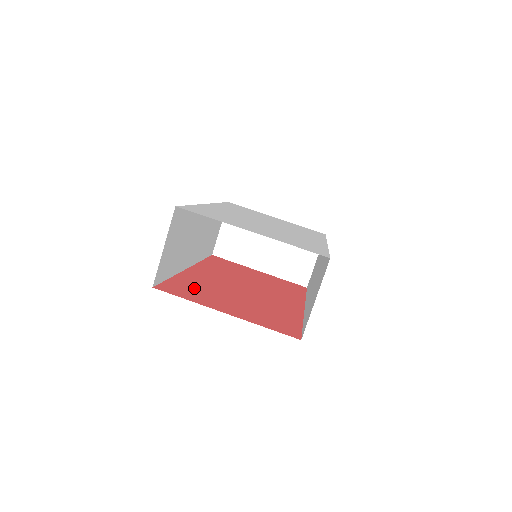
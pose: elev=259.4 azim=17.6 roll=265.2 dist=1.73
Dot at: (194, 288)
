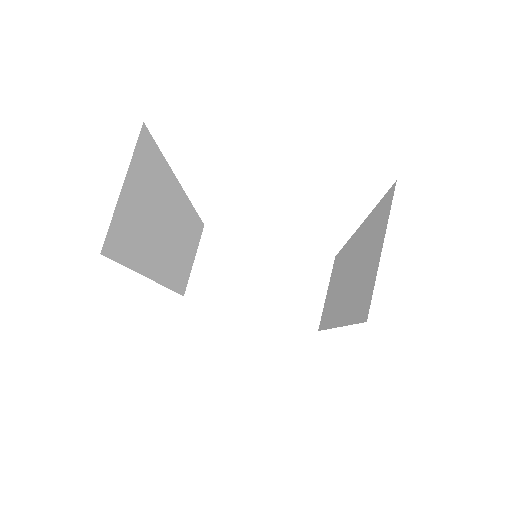
Dot at: occluded
